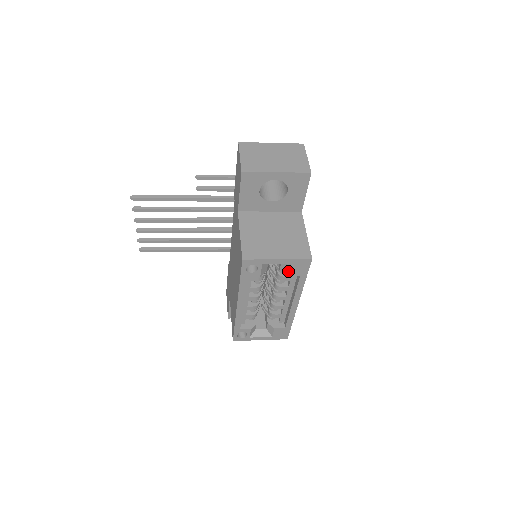
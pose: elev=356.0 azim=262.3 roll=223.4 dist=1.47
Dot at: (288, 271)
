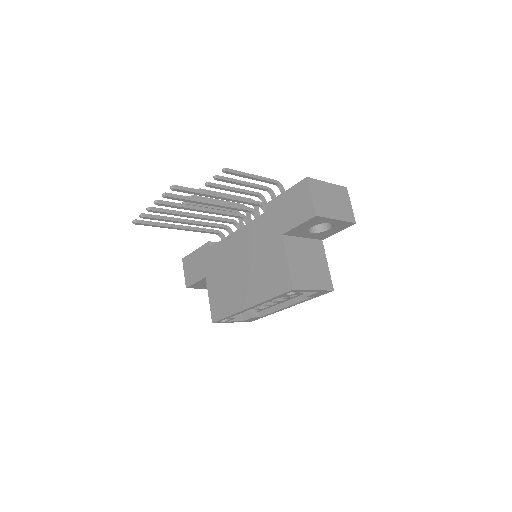
Dot at: (310, 295)
